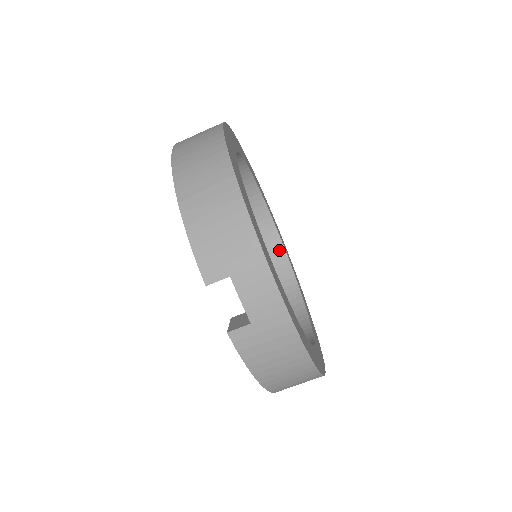
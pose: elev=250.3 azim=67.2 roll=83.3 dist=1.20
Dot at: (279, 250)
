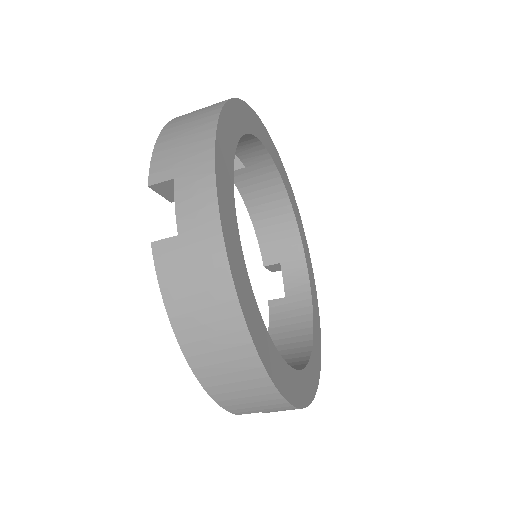
Dot at: (267, 164)
